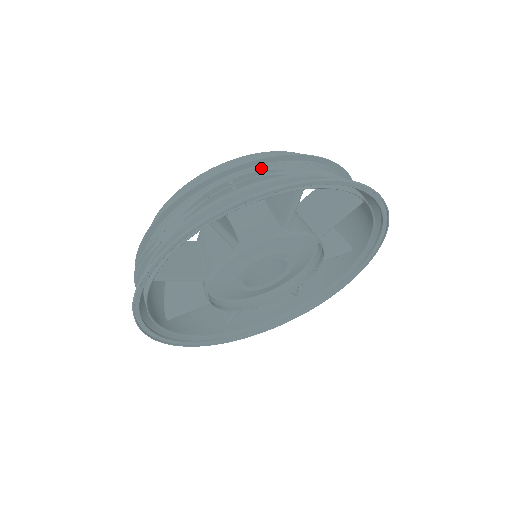
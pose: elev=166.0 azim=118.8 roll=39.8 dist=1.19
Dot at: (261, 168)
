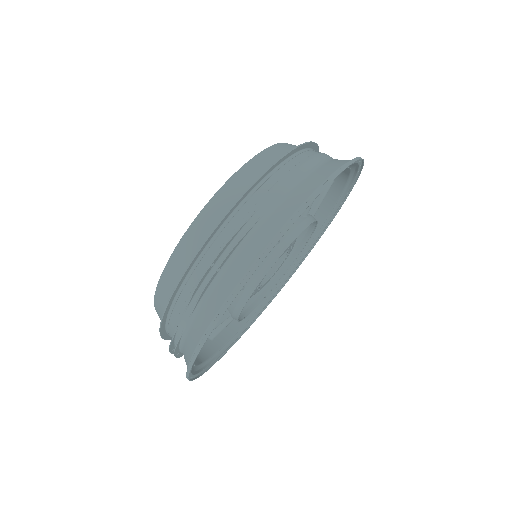
Dot at: (227, 225)
